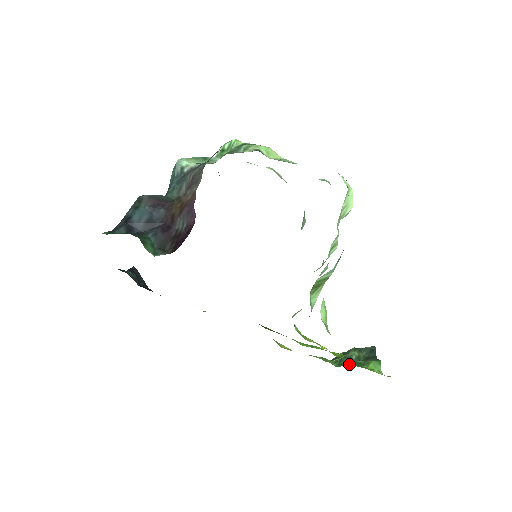
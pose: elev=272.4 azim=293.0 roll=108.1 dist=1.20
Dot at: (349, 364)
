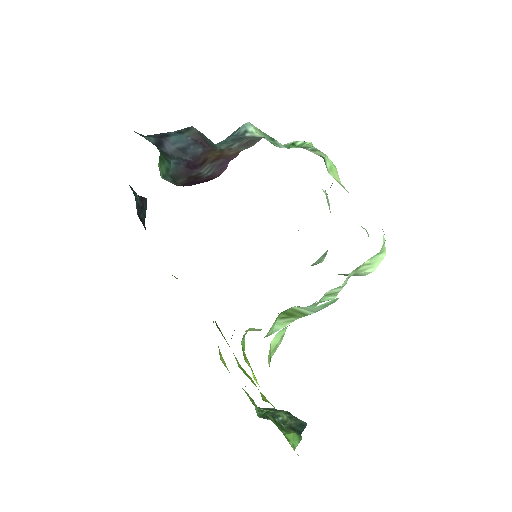
Dot at: (270, 418)
